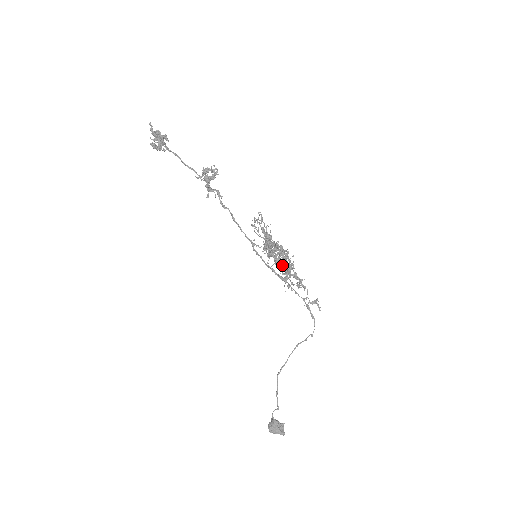
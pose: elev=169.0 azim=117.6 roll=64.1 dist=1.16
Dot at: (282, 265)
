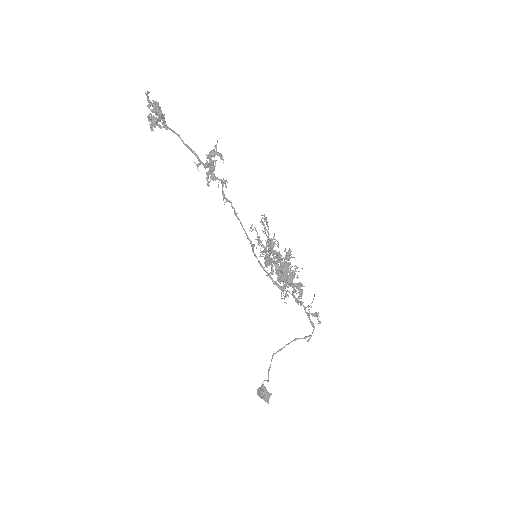
Dot at: (277, 278)
